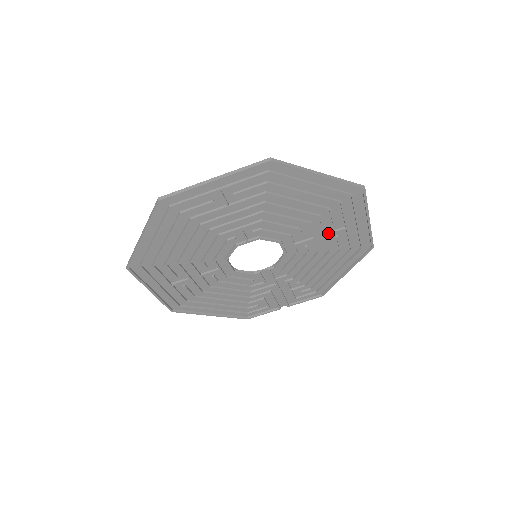
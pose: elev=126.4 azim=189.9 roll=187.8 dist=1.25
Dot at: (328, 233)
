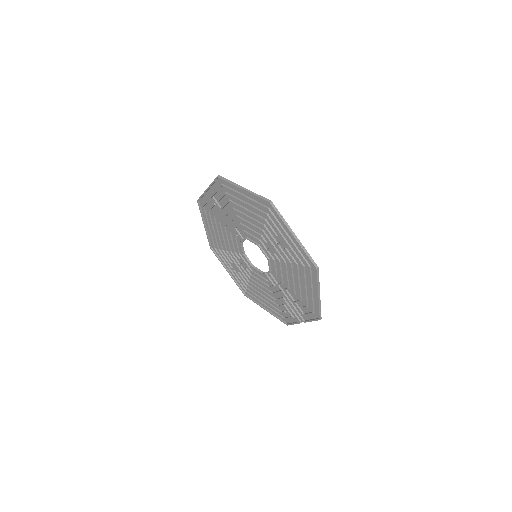
Dot at: (278, 243)
